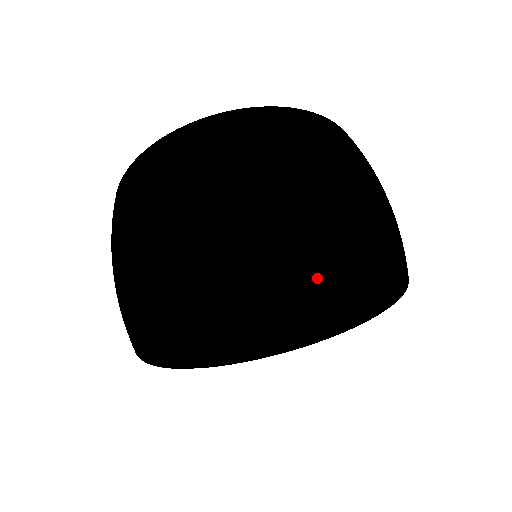
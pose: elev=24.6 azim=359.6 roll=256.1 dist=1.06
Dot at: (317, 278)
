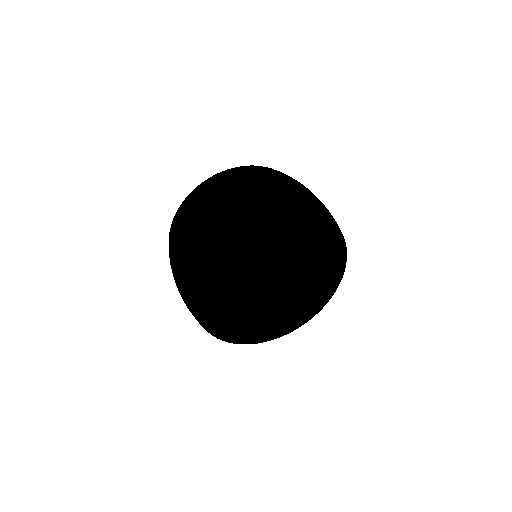
Dot at: (327, 229)
